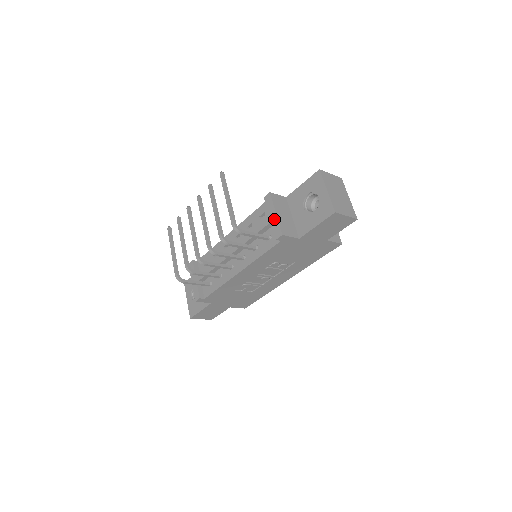
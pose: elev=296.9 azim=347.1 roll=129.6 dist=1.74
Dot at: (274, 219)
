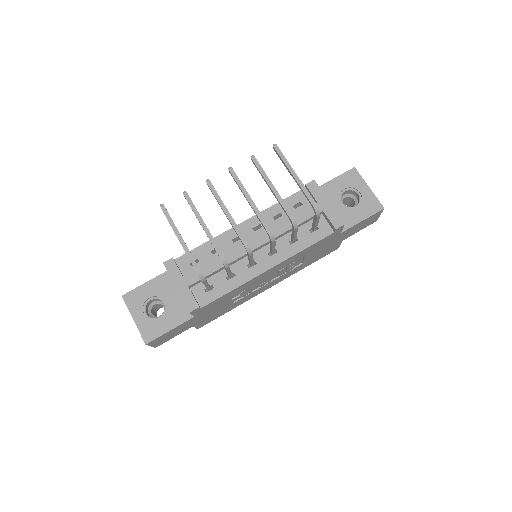
Dot at: (328, 208)
